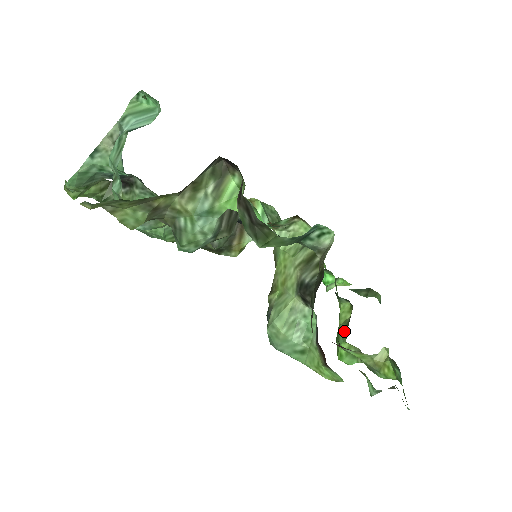
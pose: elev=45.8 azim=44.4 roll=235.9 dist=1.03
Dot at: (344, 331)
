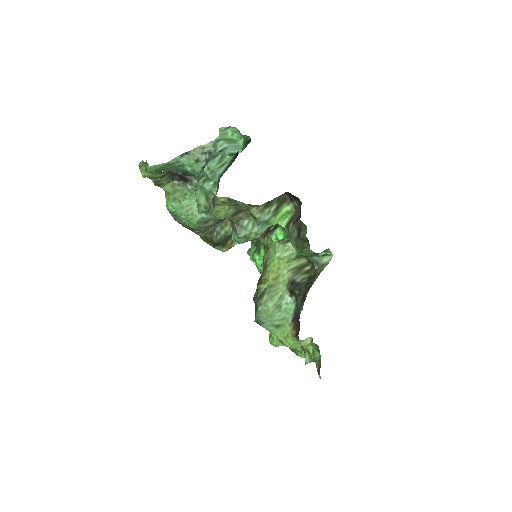
Dot at: occluded
